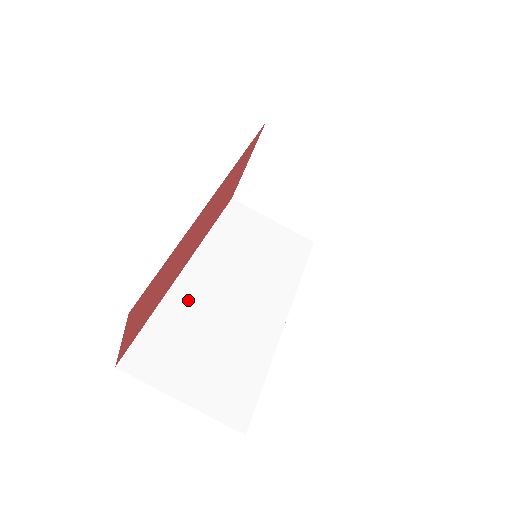
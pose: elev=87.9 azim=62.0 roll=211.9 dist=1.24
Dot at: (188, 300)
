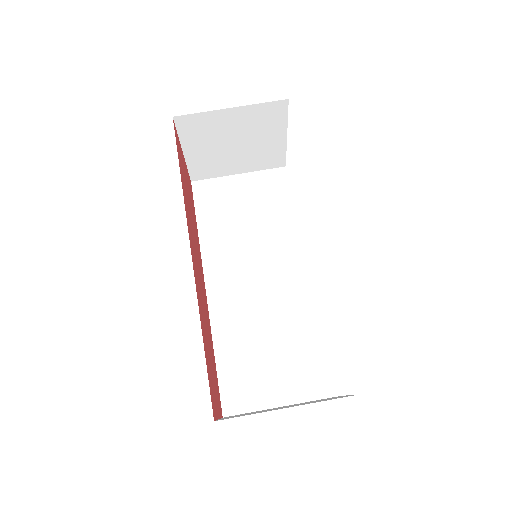
Dot at: (230, 320)
